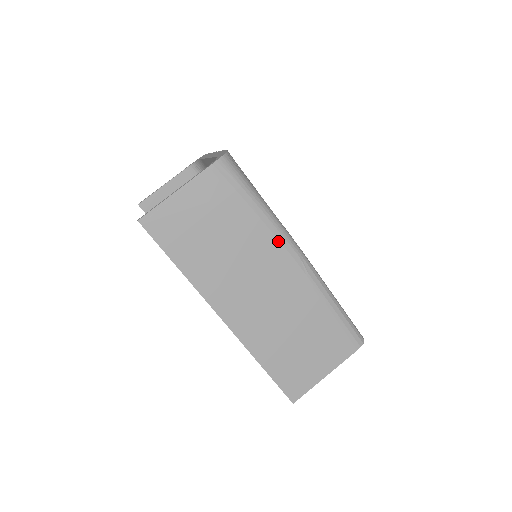
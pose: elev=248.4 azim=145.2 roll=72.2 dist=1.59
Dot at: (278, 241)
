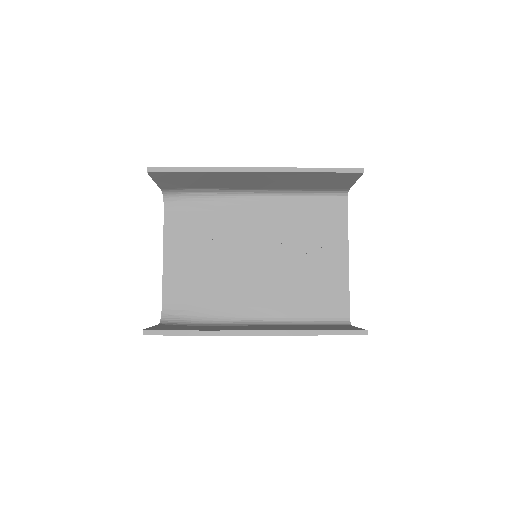
Dot at: occluded
